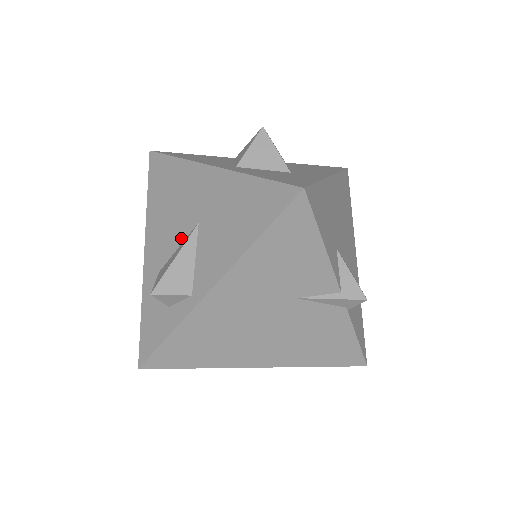
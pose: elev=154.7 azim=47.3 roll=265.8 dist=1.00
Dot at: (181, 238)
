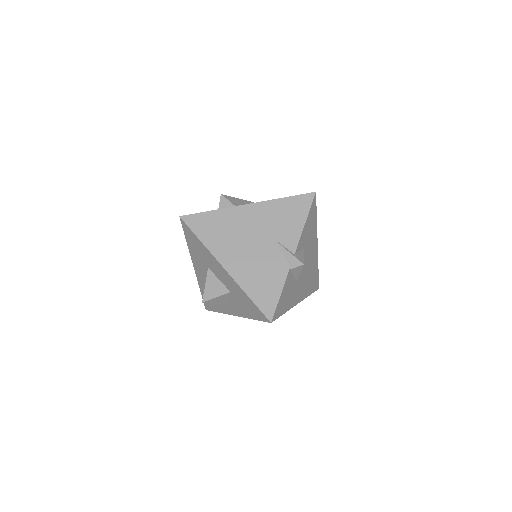
Dot at: occluded
